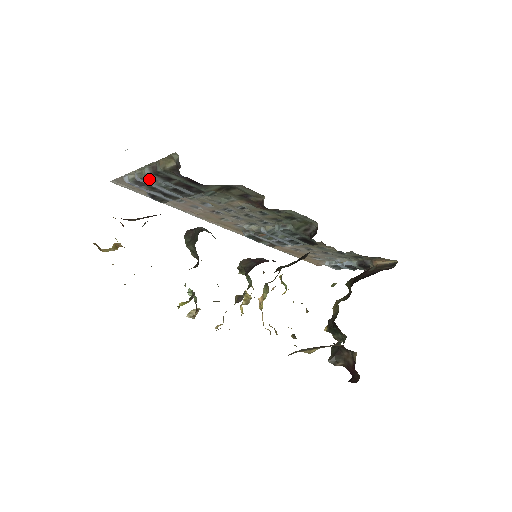
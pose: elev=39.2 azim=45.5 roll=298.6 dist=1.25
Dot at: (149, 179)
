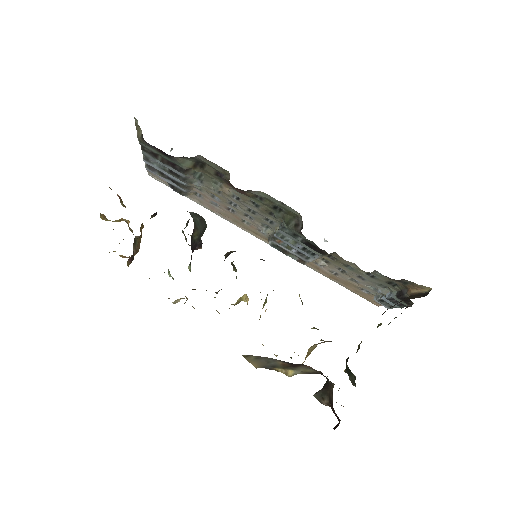
Dot at: (149, 159)
